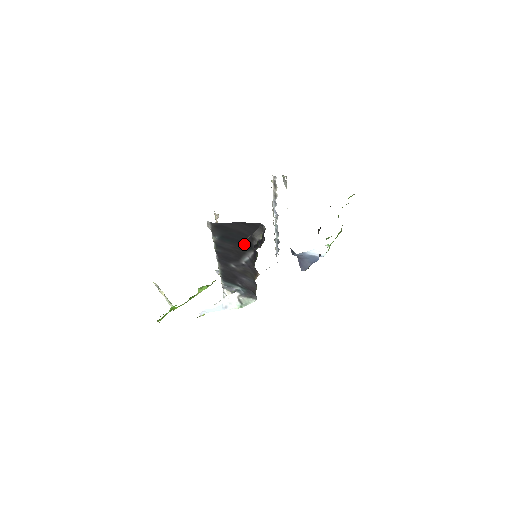
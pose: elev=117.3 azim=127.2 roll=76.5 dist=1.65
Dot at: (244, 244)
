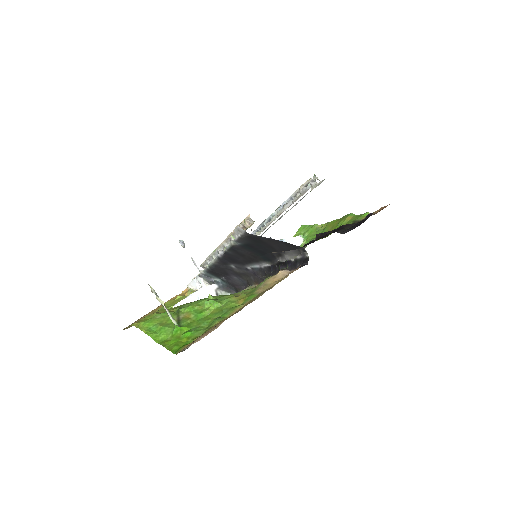
Dot at: (264, 255)
